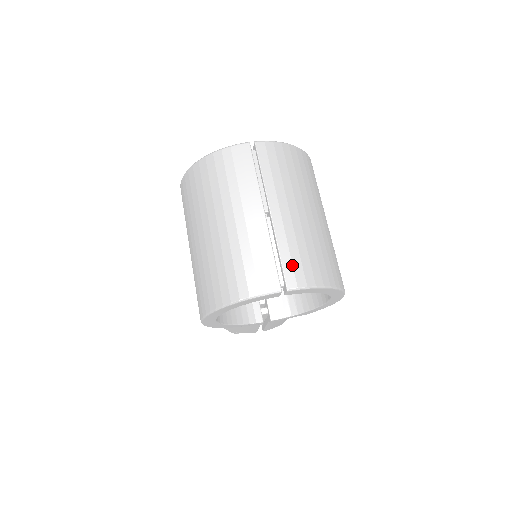
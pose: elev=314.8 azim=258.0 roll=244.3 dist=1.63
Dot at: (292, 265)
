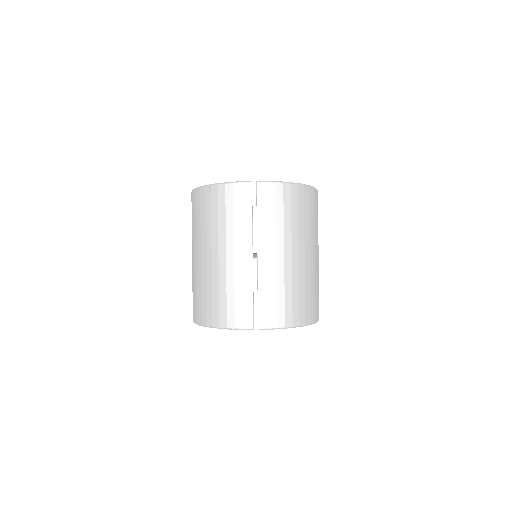
Dot at: (267, 308)
